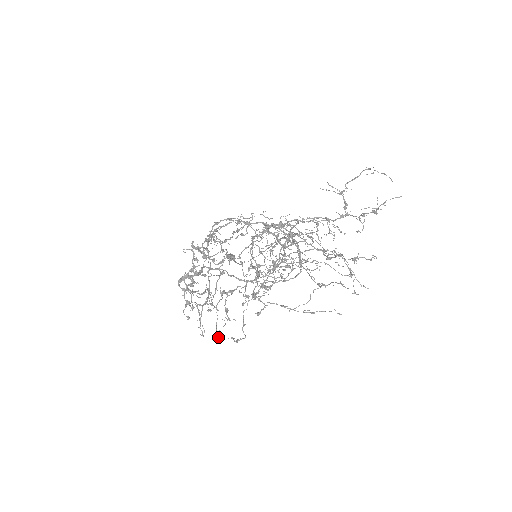
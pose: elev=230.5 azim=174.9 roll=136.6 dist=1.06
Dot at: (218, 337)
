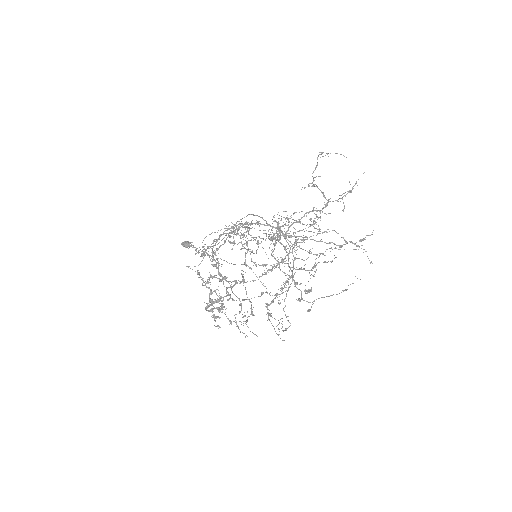
Dot at: (284, 340)
